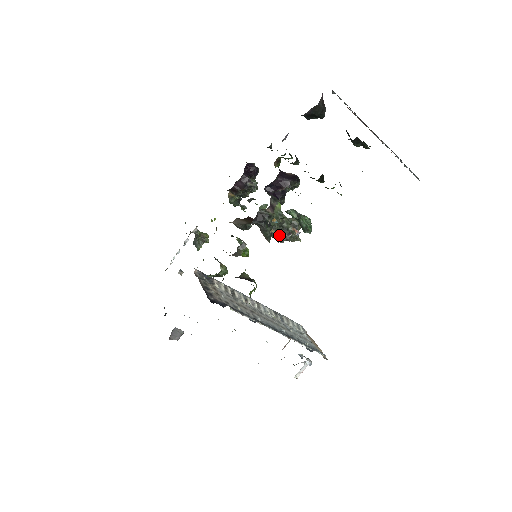
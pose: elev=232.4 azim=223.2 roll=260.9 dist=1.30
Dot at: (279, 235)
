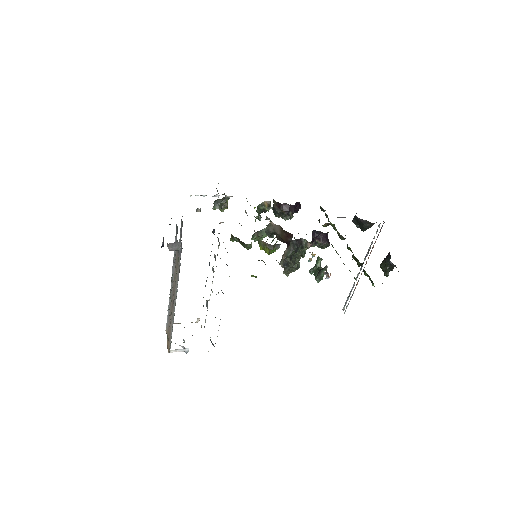
Dot at: (289, 262)
